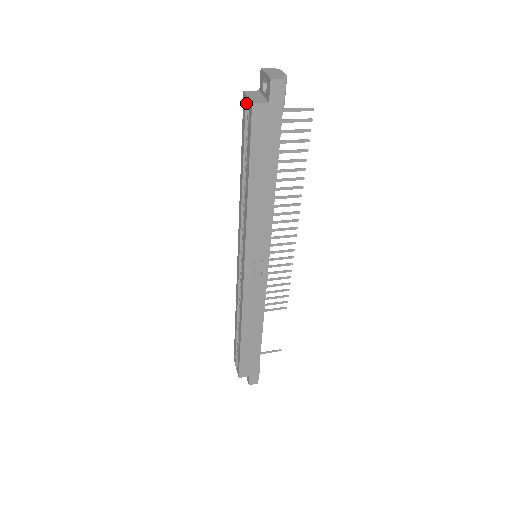
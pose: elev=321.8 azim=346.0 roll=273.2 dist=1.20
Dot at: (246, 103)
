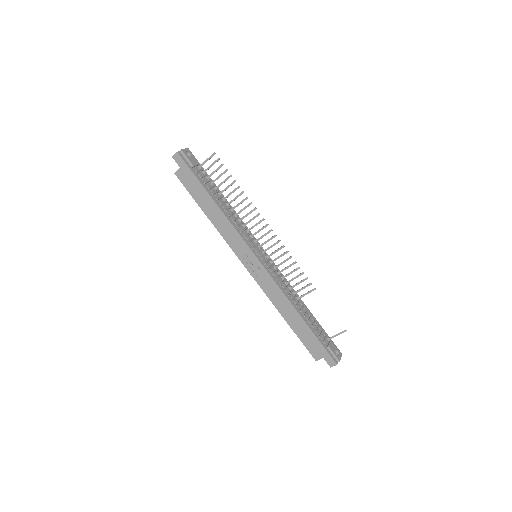
Dot at: occluded
